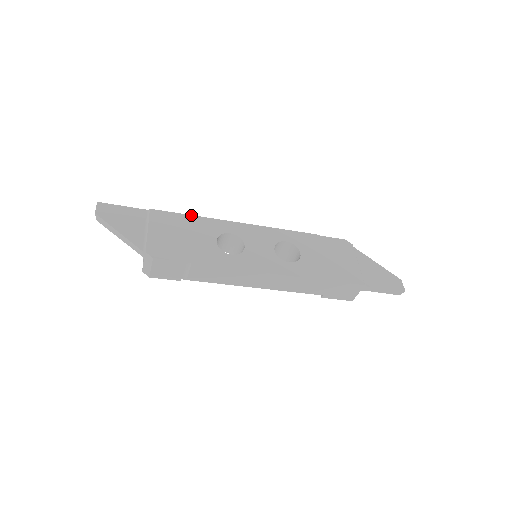
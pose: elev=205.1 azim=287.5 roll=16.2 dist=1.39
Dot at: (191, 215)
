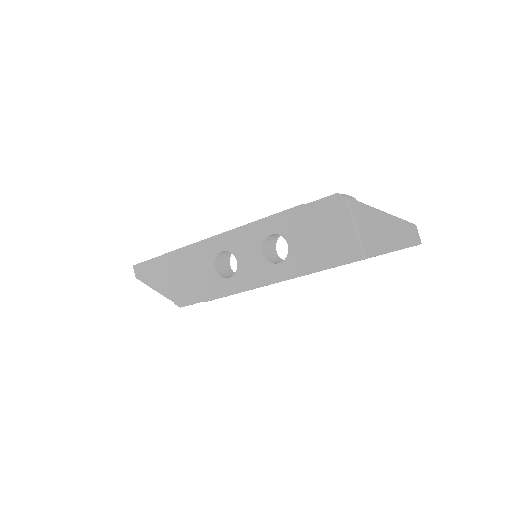
Dot at: (189, 245)
